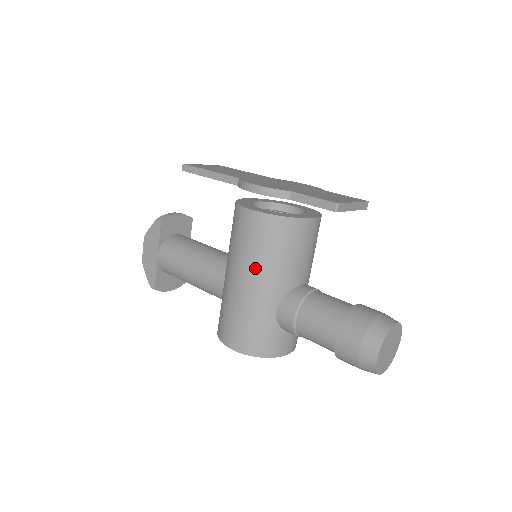
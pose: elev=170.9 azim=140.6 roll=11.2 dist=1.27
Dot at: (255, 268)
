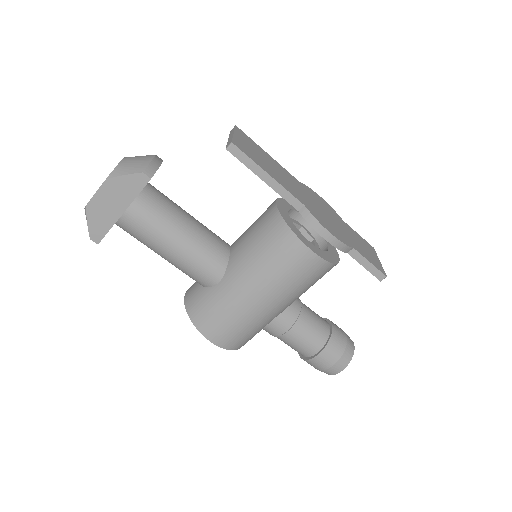
Dot at: (283, 295)
